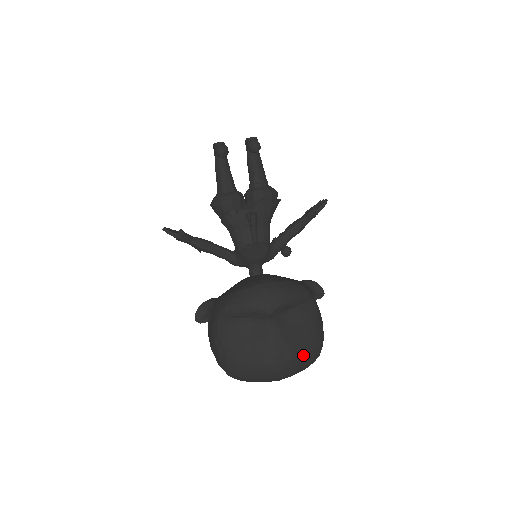
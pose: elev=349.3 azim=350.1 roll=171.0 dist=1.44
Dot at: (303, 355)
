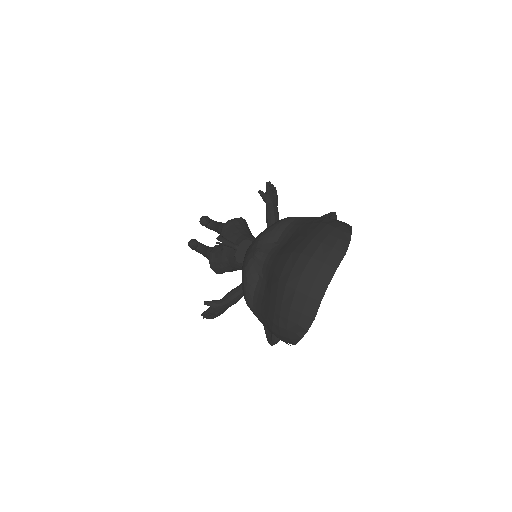
Dot at: (312, 243)
